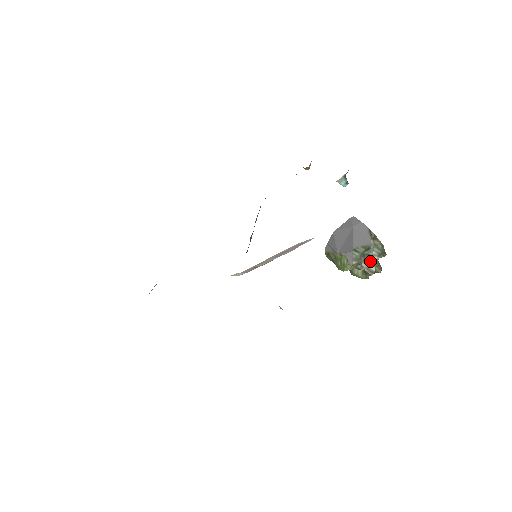
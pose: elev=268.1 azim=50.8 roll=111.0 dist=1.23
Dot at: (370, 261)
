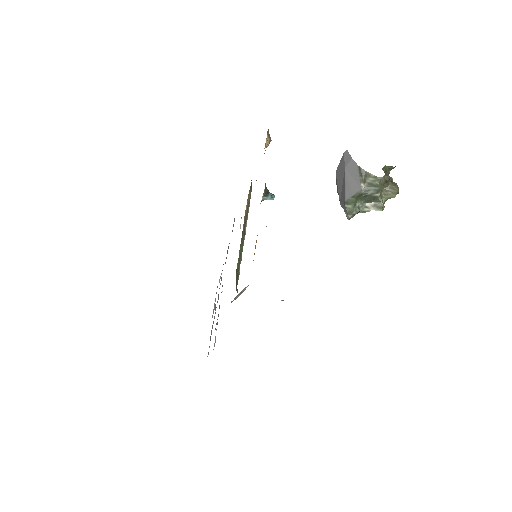
Dot at: (372, 200)
